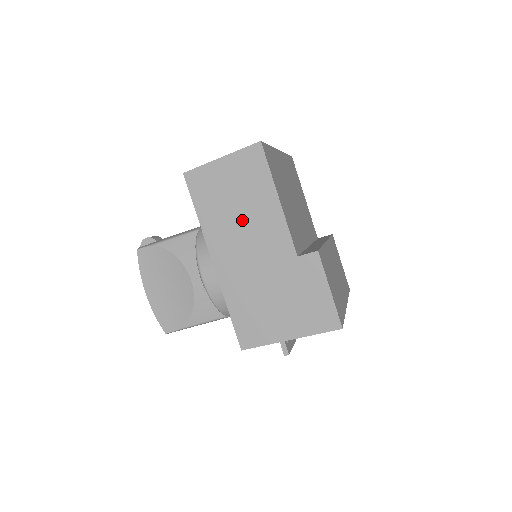
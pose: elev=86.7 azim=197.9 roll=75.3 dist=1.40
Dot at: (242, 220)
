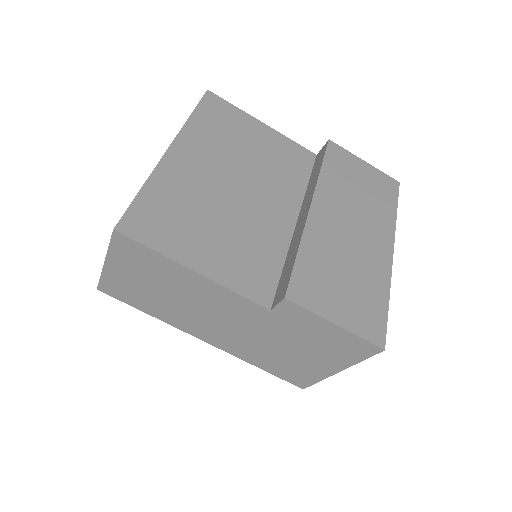
Dot at: (186, 303)
